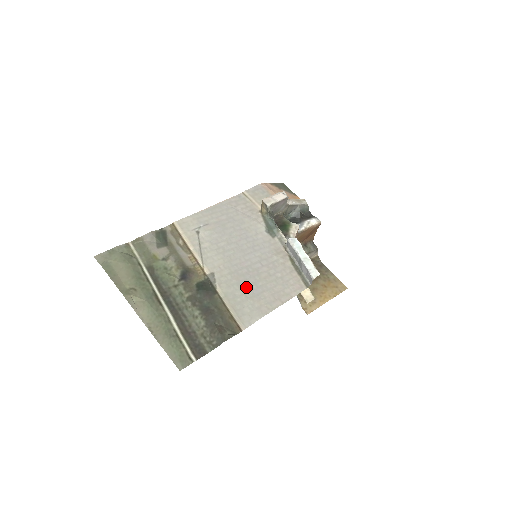
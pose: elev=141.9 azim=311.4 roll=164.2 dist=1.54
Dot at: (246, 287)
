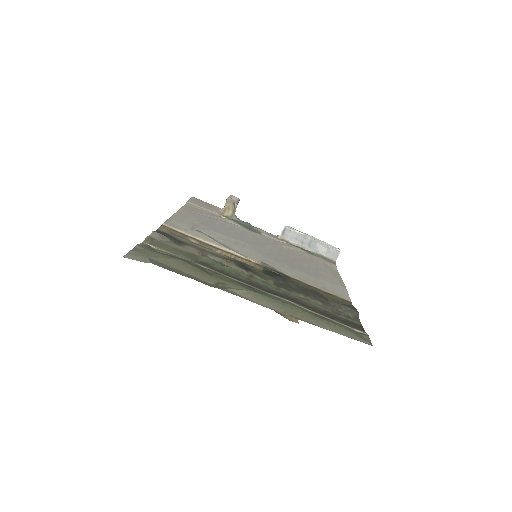
Dot at: (302, 269)
